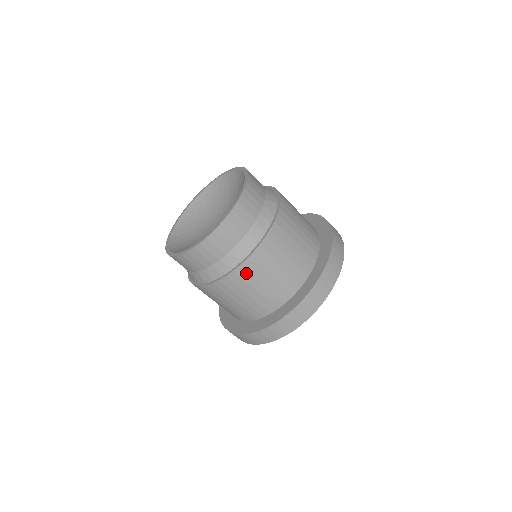
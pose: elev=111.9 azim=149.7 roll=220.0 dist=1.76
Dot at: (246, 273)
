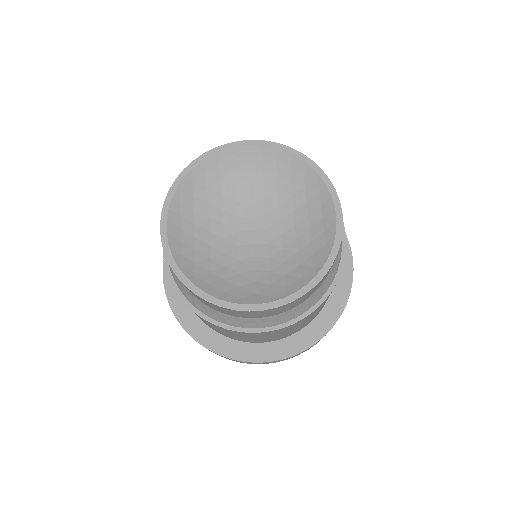
Dot at: (203, 319)
